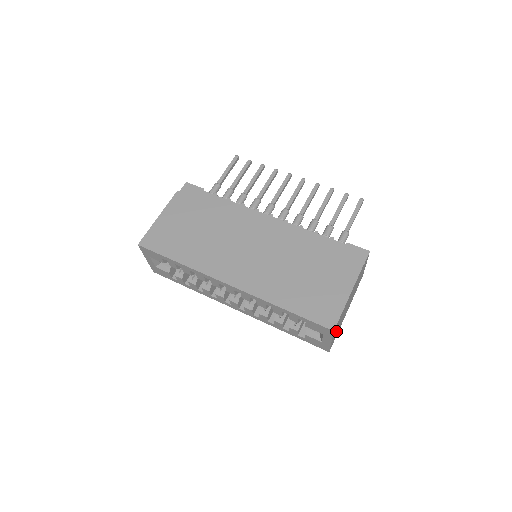
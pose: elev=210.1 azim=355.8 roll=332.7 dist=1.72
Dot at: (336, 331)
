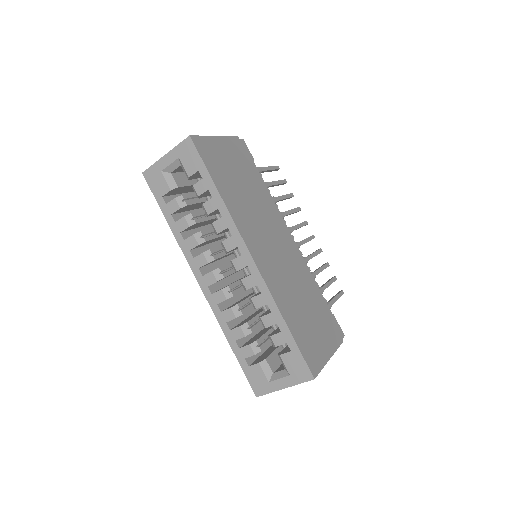
Dot at: occluded
